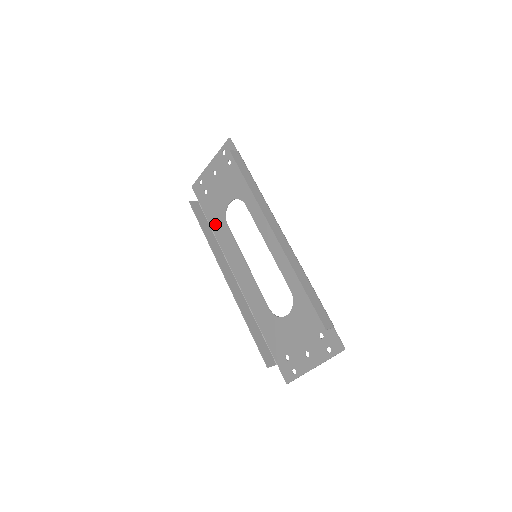
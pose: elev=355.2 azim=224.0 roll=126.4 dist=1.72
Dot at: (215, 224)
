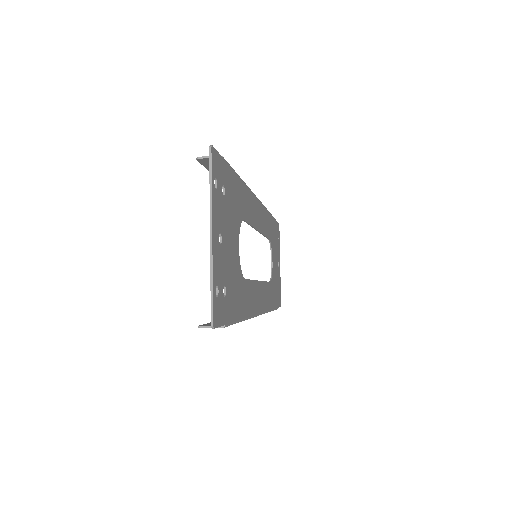
Dot at: occluded
